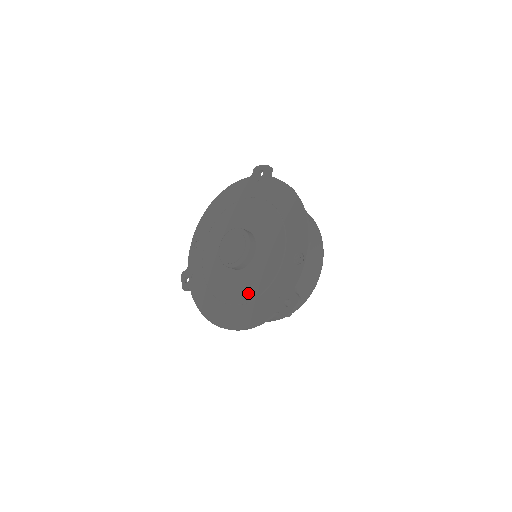
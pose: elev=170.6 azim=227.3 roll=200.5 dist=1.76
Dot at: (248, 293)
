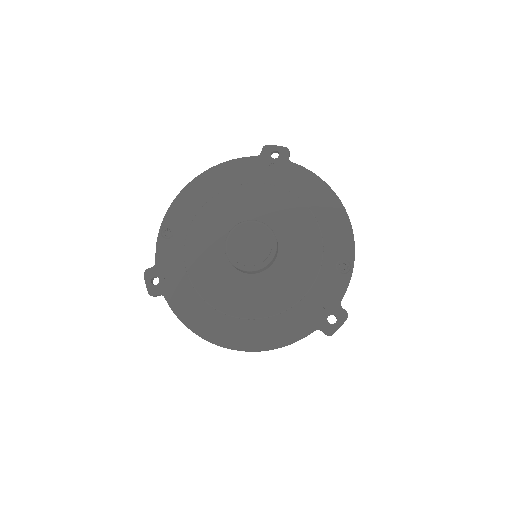
Dot at: (270, 305)
